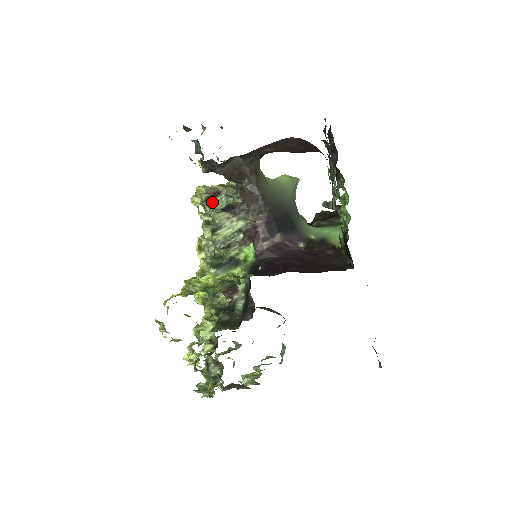
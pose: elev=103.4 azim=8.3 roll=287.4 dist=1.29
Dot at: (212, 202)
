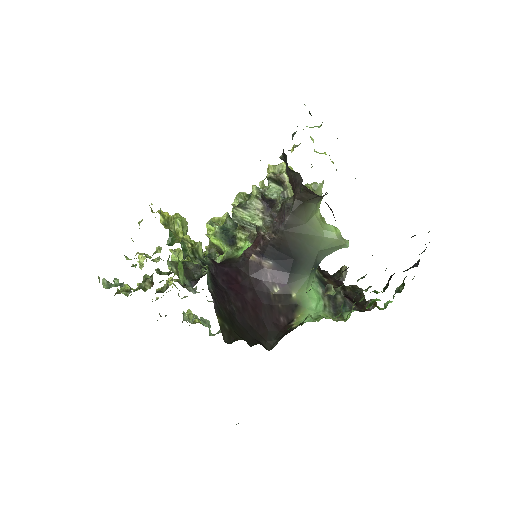
Dot at: (272, 185)
